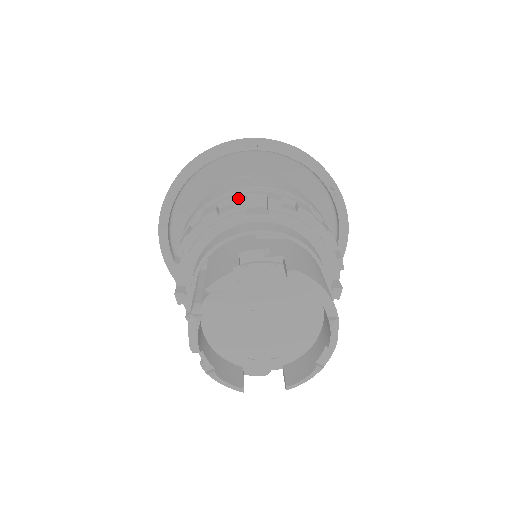
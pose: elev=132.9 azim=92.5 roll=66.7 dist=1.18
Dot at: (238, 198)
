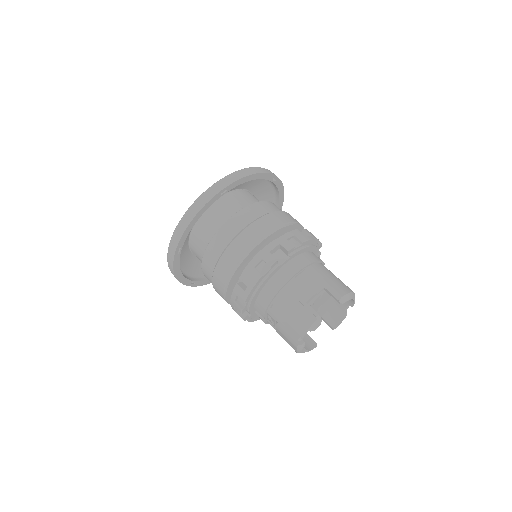
Dot at: (269, 259)
